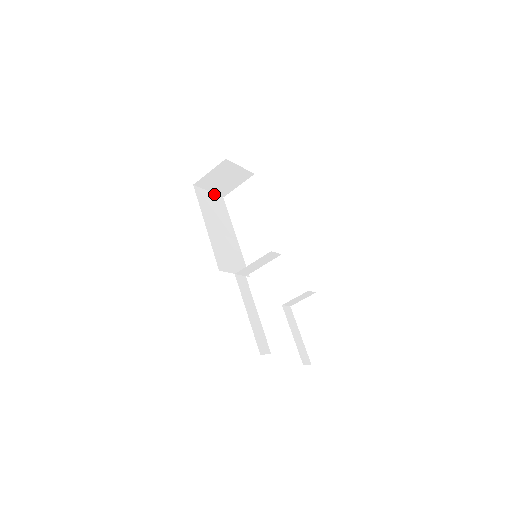
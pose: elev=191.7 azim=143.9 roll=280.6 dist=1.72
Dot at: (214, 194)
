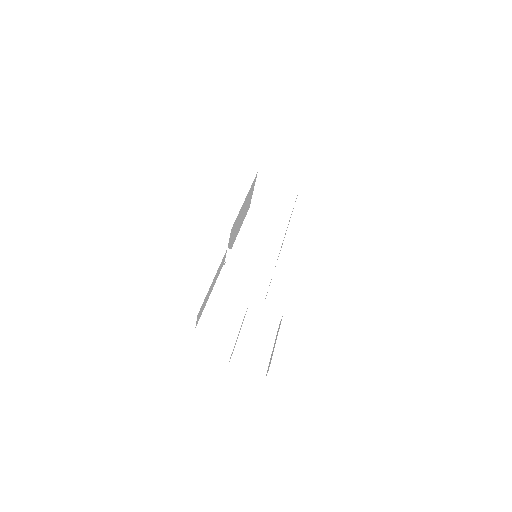
Dot at: (252, 196)
